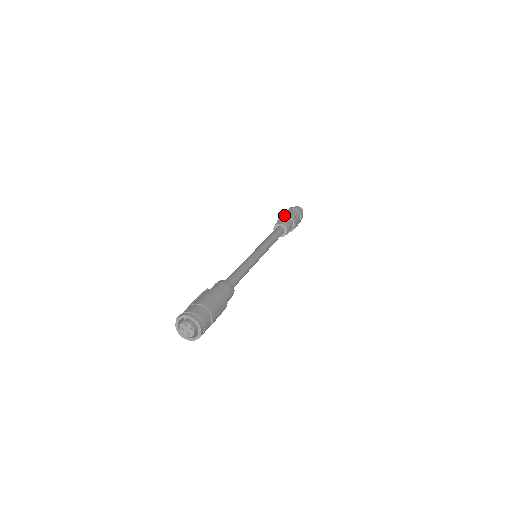
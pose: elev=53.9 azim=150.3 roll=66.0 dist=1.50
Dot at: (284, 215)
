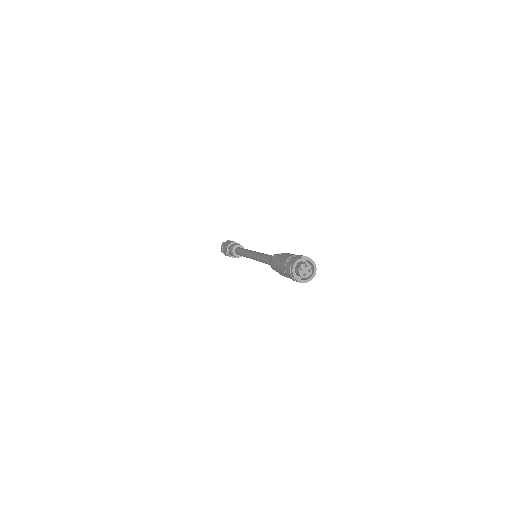
Dot at: occluded
